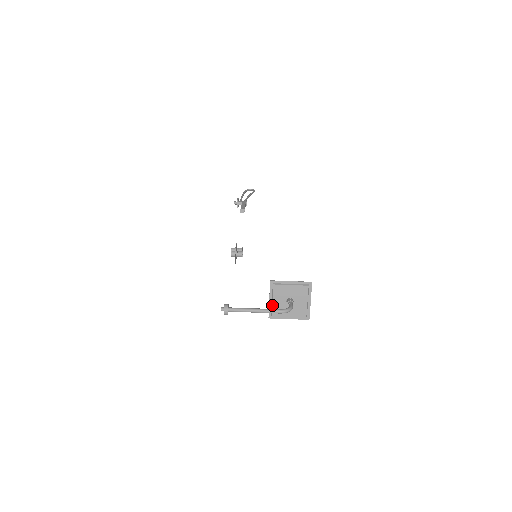
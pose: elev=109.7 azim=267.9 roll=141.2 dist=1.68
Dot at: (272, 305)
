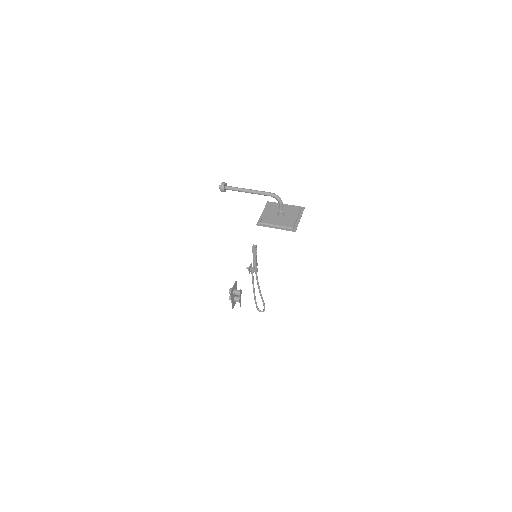
Dot at: (263, 215)
